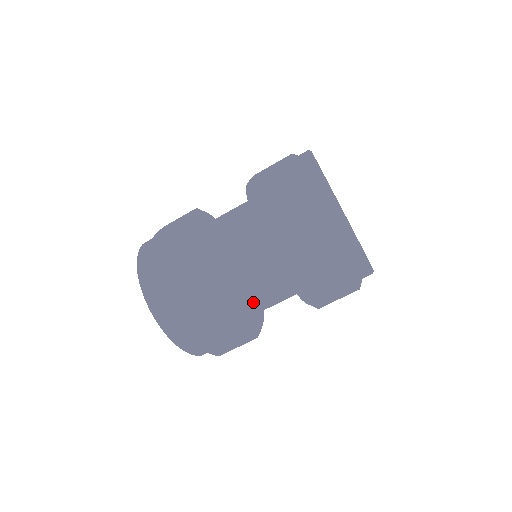
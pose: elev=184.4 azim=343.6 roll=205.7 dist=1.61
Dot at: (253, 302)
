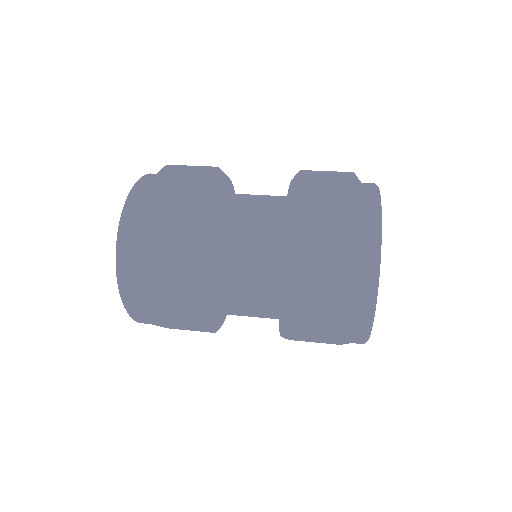
Dot at: (226, 268)
